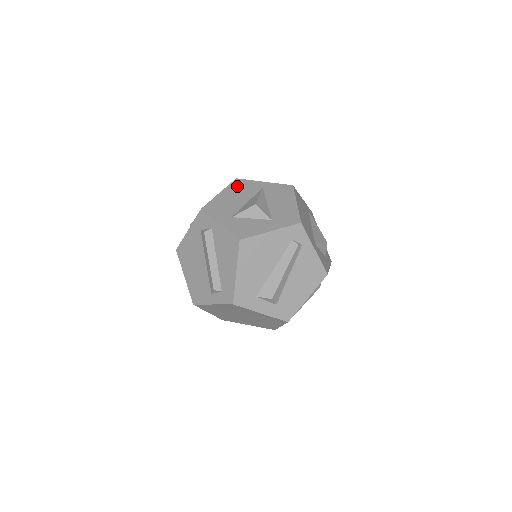
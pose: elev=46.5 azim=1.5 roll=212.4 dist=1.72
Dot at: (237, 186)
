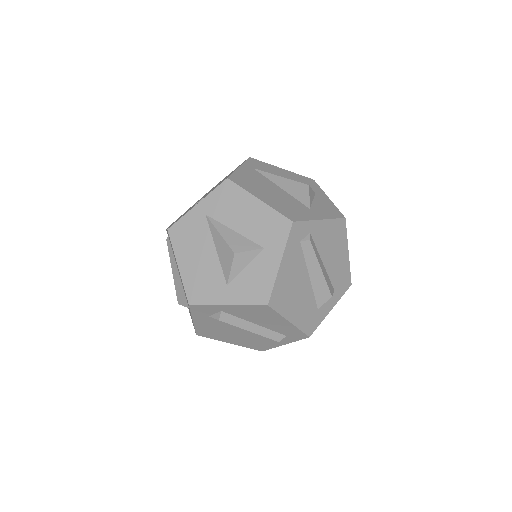
Dot at: (181, 240)
